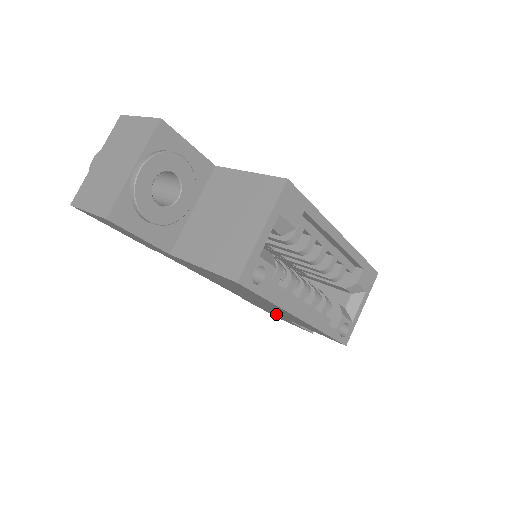
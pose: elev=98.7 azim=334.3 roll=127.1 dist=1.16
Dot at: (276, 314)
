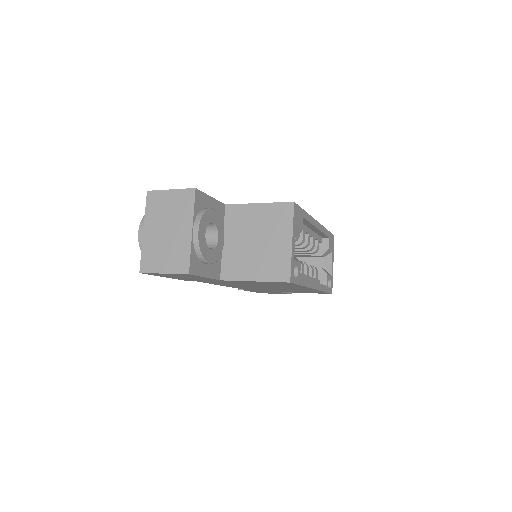
Dot at: (270, 291)
